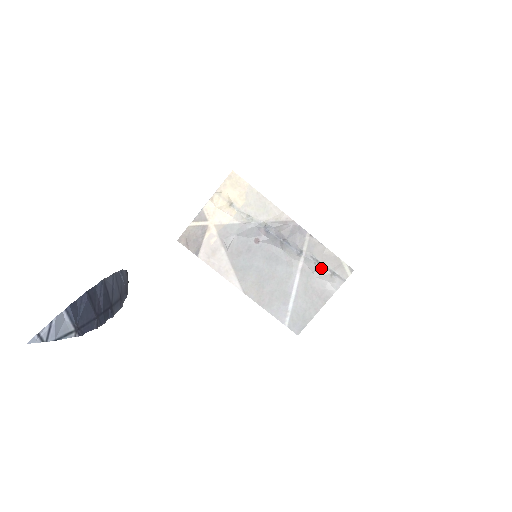
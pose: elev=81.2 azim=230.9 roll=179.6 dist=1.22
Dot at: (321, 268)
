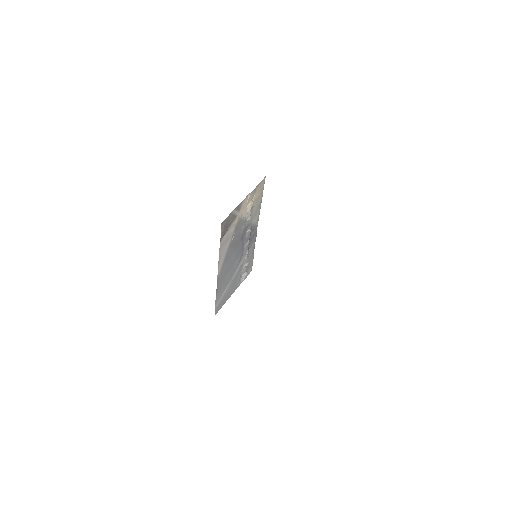
Dot at: (246, 266)
